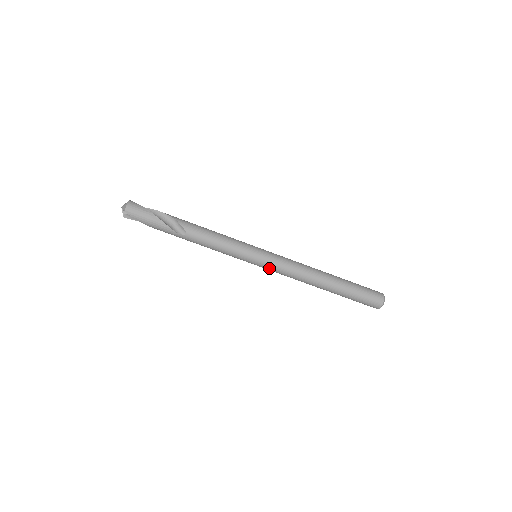
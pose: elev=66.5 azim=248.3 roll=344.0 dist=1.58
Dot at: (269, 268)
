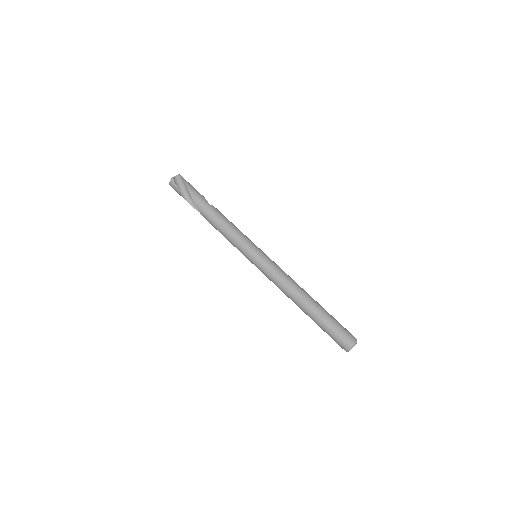
Dot at: (269, 261)
